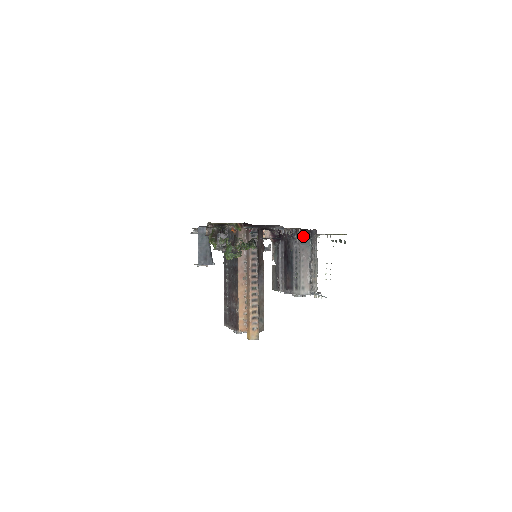
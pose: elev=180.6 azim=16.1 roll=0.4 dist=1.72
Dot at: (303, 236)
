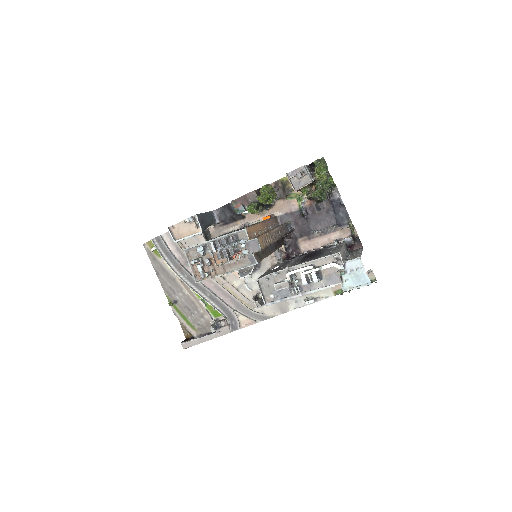
Dot at: (346, 245)
